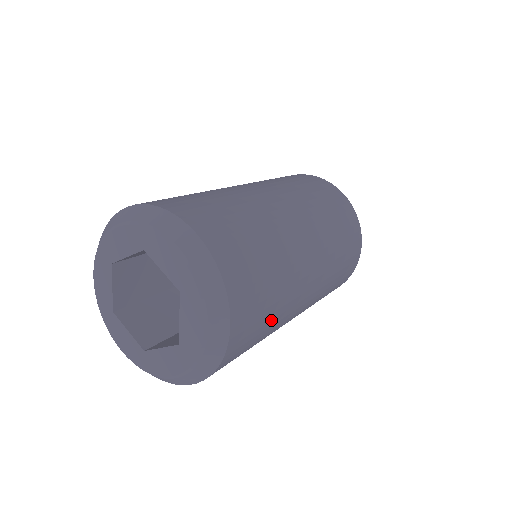
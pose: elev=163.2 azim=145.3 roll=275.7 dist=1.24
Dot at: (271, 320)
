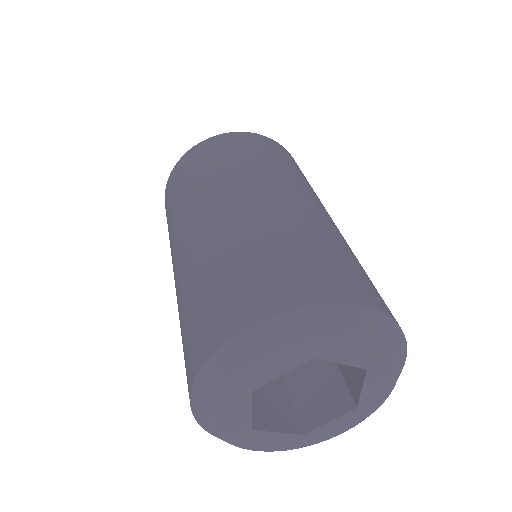
Dot at: occluded
